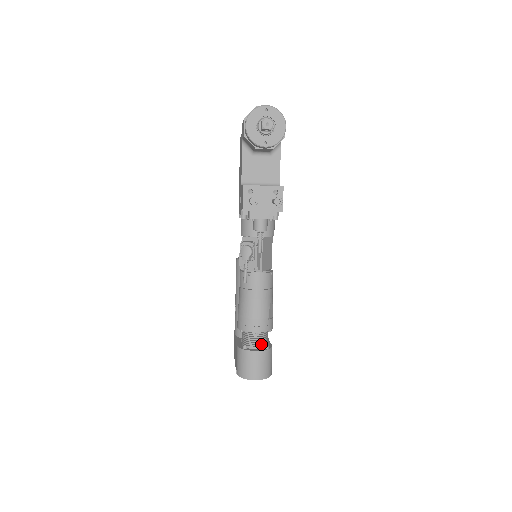
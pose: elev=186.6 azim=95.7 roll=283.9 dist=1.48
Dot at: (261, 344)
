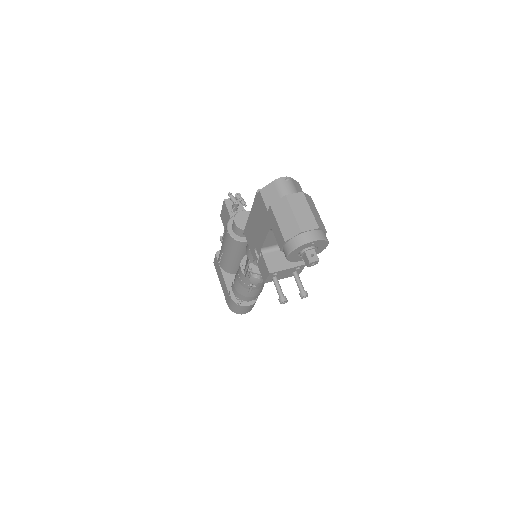
Dot at: occluded
